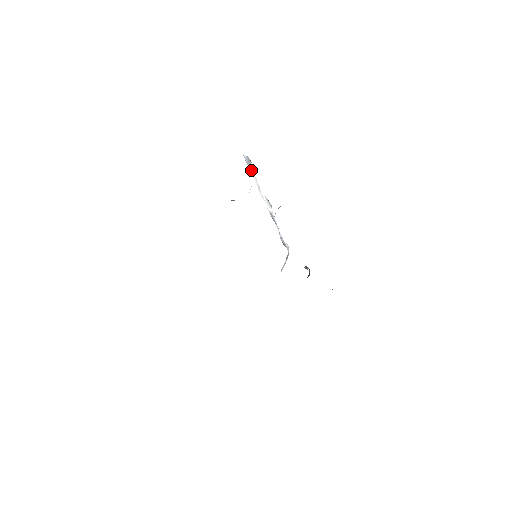
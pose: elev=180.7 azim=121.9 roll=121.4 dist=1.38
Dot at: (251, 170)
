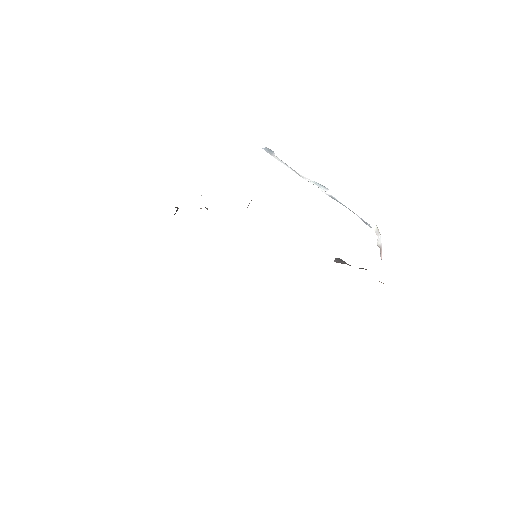
Dot at: (279, 159)
